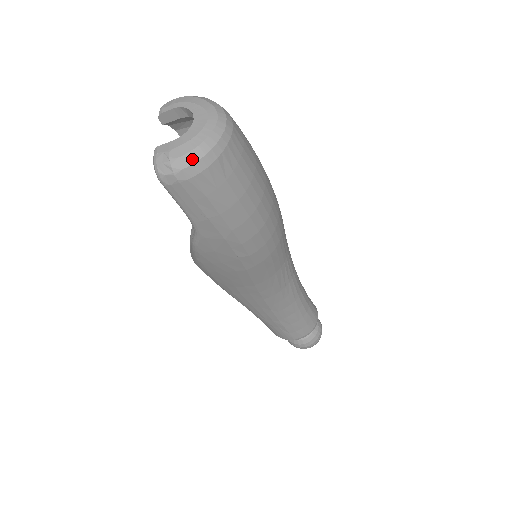
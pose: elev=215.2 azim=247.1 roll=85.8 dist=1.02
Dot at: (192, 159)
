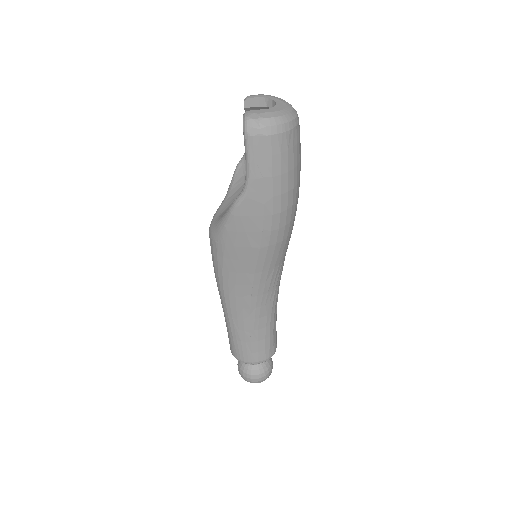
Dot at: (275, 122)
